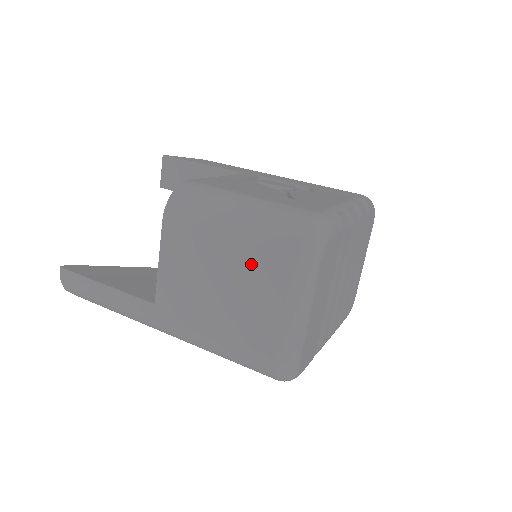
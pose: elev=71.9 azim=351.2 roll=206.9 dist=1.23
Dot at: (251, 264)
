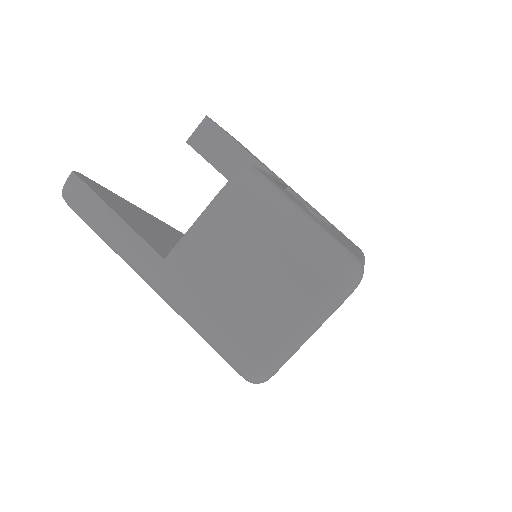
Dot at: (286, 274)
